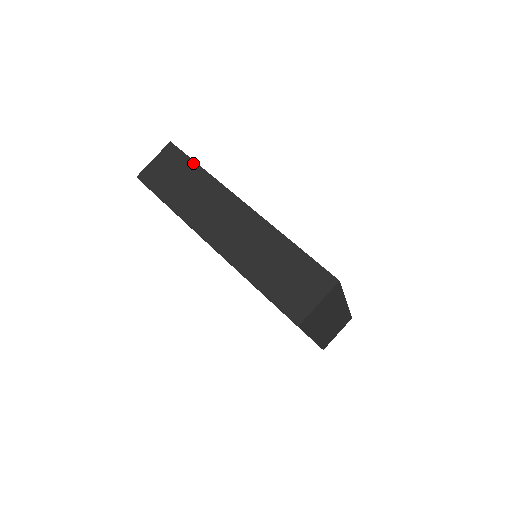
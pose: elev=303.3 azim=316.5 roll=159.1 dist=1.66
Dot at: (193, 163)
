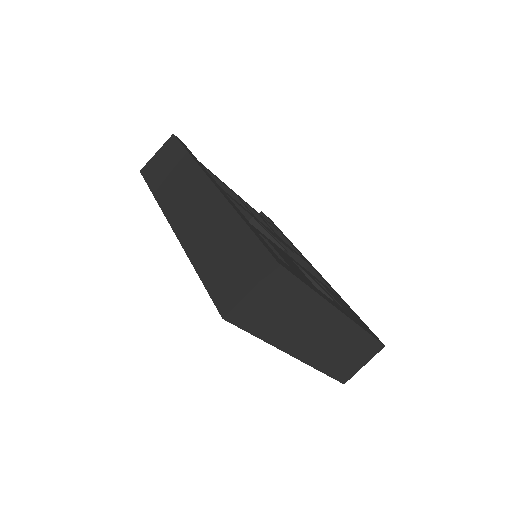
Dot at: (183, 150)
